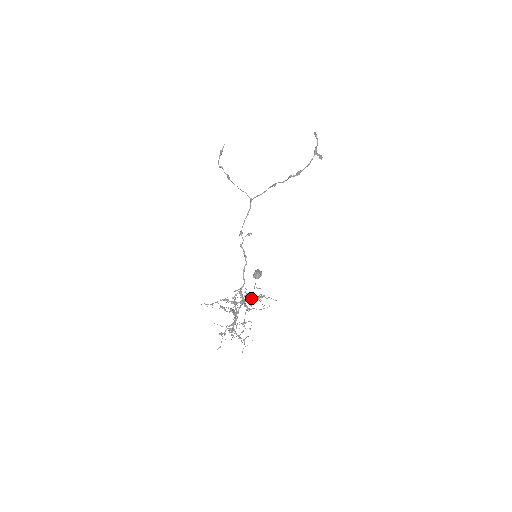
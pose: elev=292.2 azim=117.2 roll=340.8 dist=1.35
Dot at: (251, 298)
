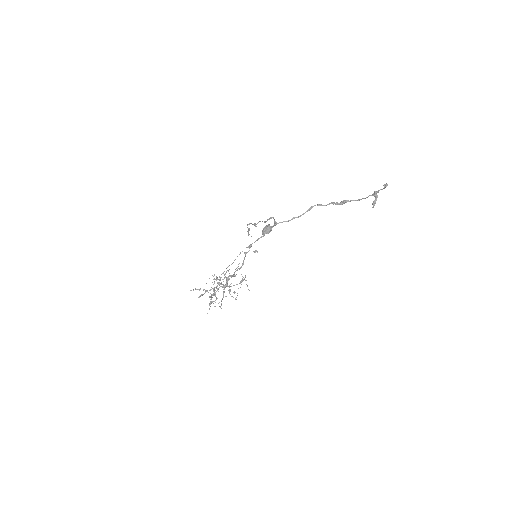
Dot at: occluded
